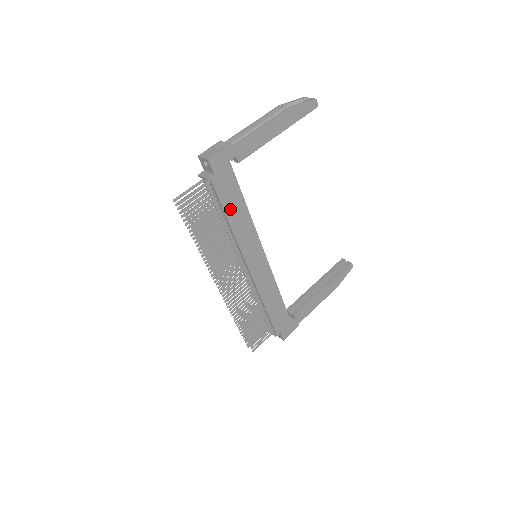
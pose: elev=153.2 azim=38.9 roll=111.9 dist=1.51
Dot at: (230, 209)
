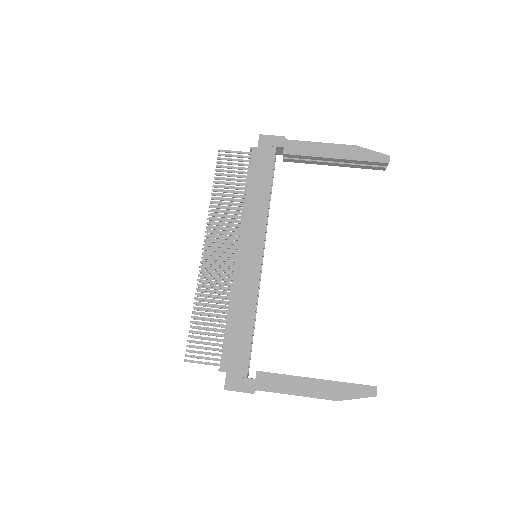
Dot at: (254, 183)
